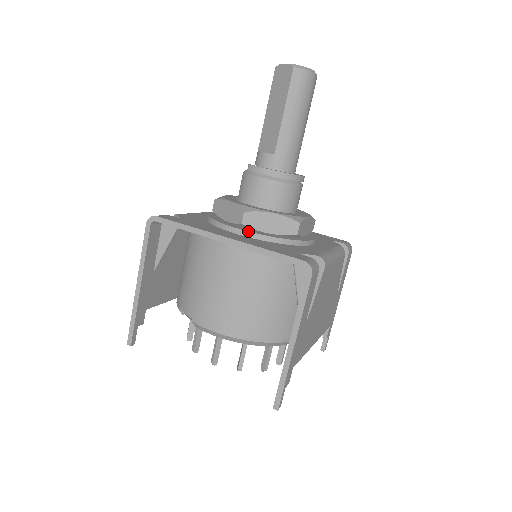
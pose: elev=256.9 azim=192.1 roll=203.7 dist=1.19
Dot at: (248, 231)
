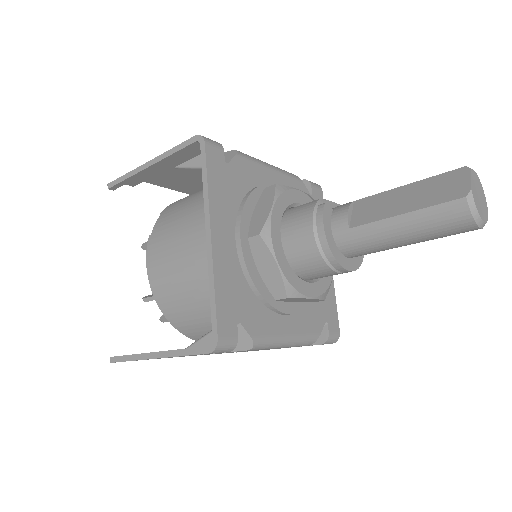
Dot at: (242, 250)
